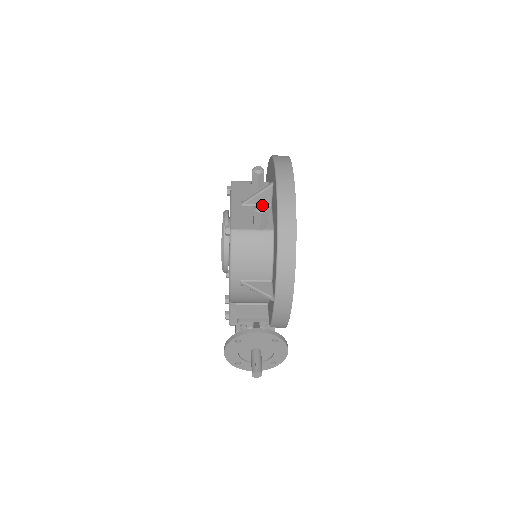
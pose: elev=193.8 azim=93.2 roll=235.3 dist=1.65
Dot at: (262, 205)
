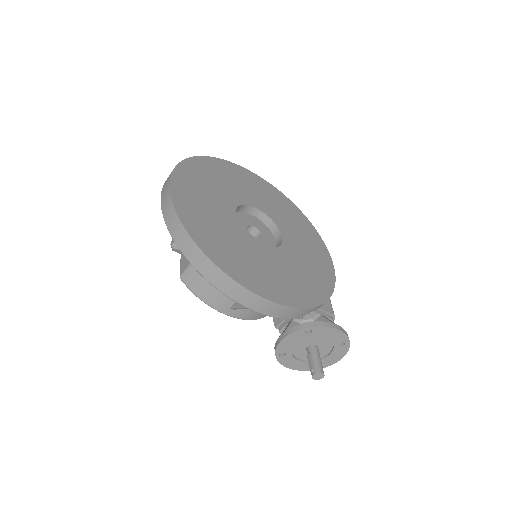
Dot at: occluded
